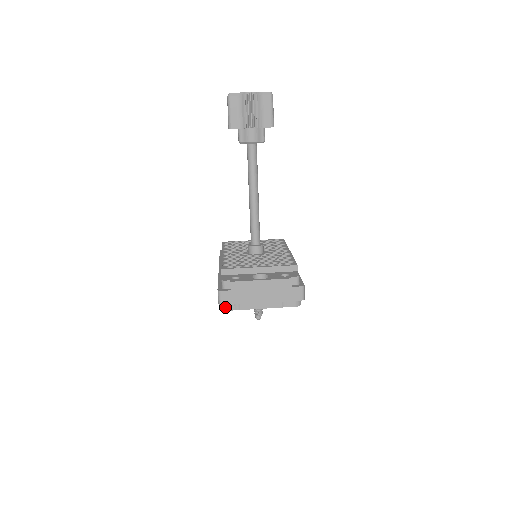
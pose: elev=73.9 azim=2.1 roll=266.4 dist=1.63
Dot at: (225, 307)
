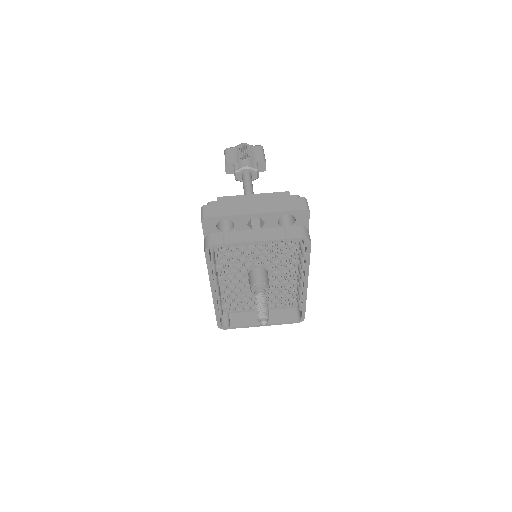
Dot at: (211, 242)
